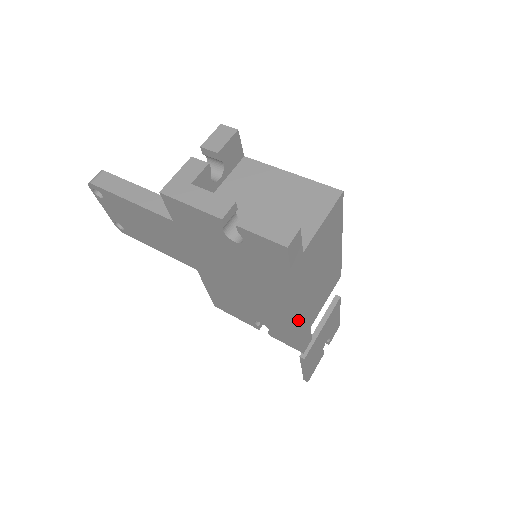
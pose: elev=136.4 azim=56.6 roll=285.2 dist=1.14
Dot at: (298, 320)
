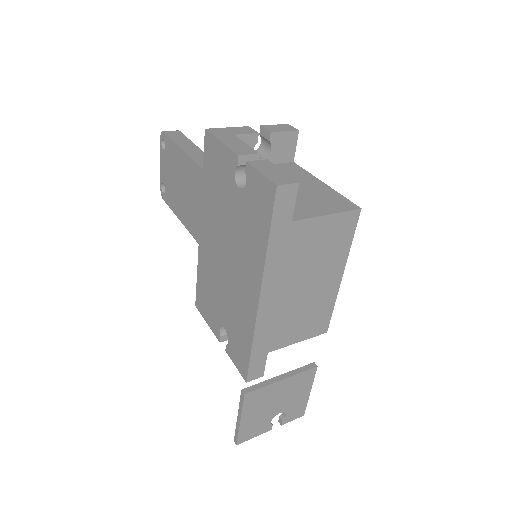
Dot at: (256, 315)
